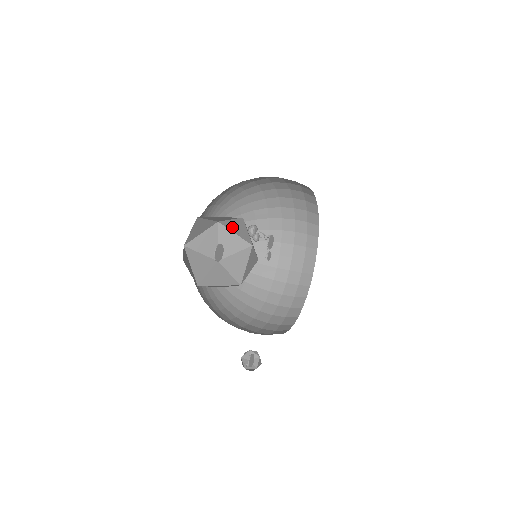
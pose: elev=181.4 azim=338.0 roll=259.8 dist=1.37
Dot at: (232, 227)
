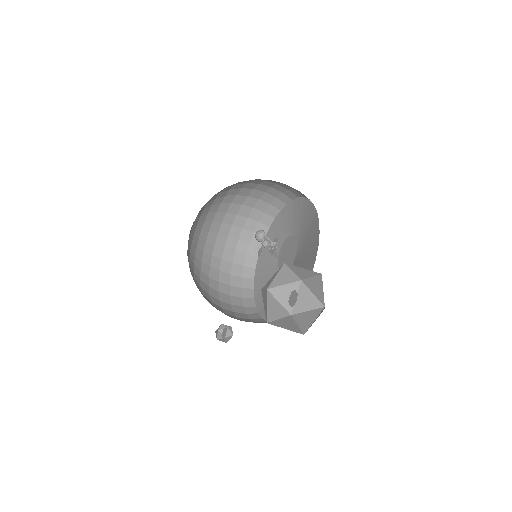
Dot at: (296, 270)
